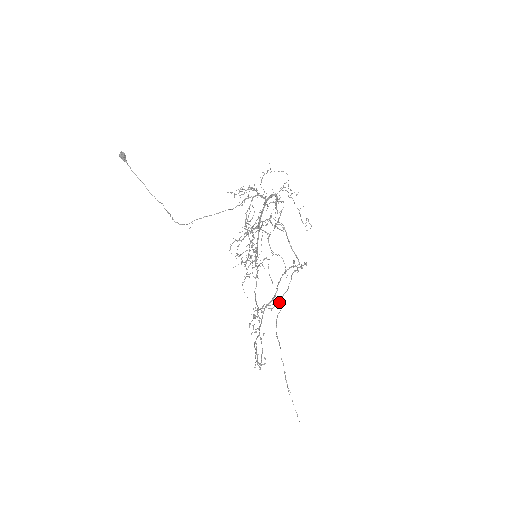
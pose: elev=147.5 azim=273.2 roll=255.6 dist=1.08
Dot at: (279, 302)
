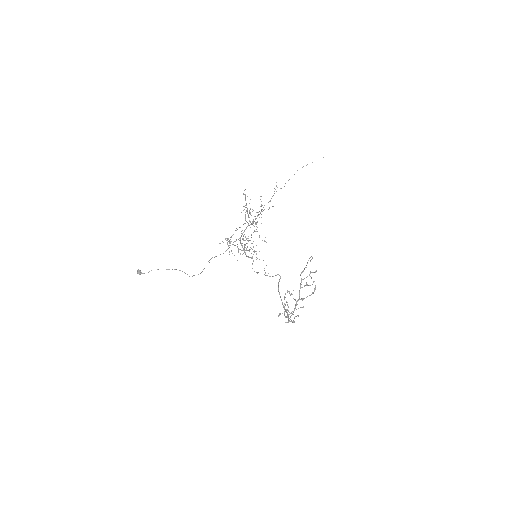
Dot at: (294, 321)
